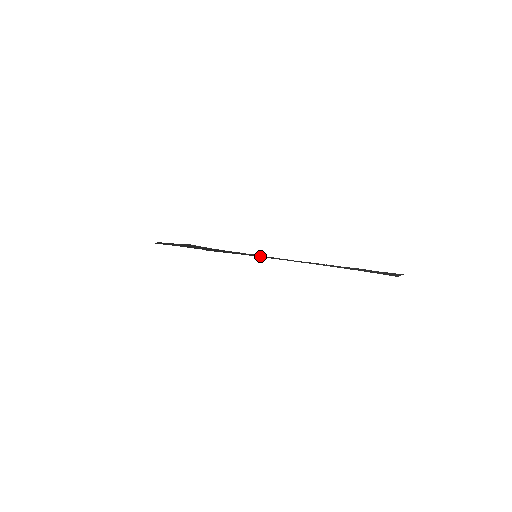
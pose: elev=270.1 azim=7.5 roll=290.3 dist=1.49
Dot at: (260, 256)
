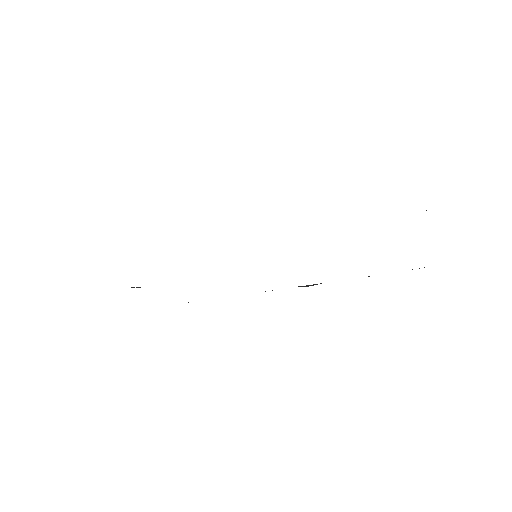
Dot at: occluded
